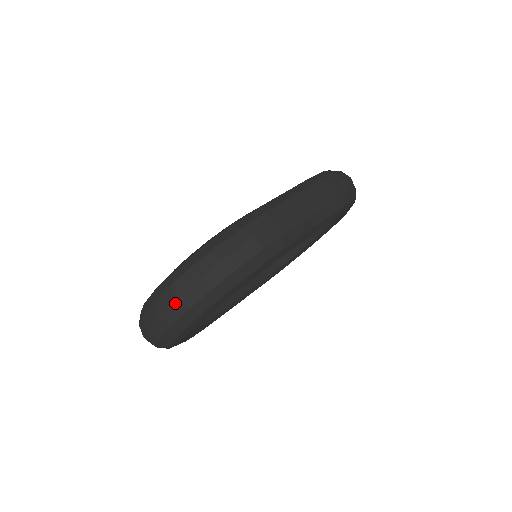
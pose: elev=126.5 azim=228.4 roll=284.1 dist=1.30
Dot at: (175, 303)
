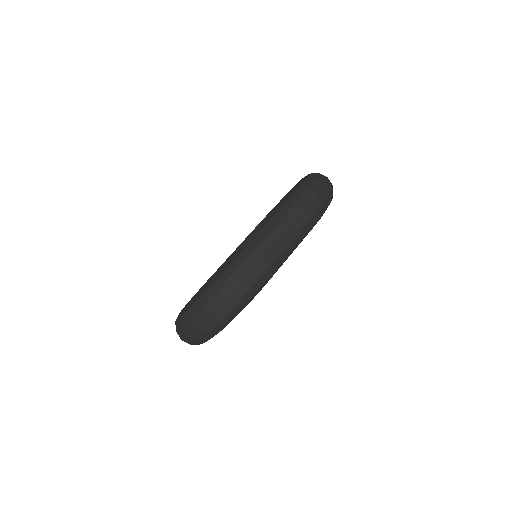
Dot at: (196, 330)
